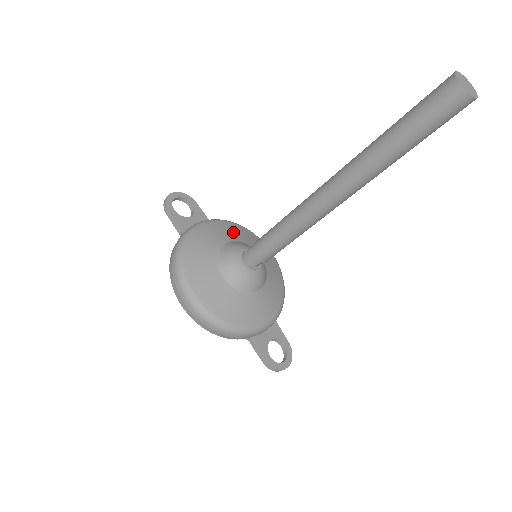
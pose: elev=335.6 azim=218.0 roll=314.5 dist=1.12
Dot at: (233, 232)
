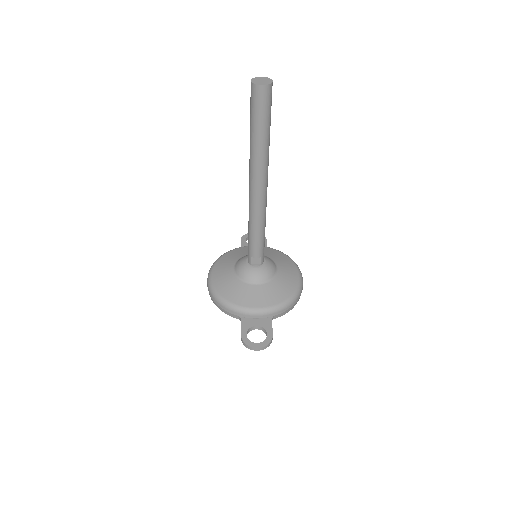
Dot at: (269, 253)
